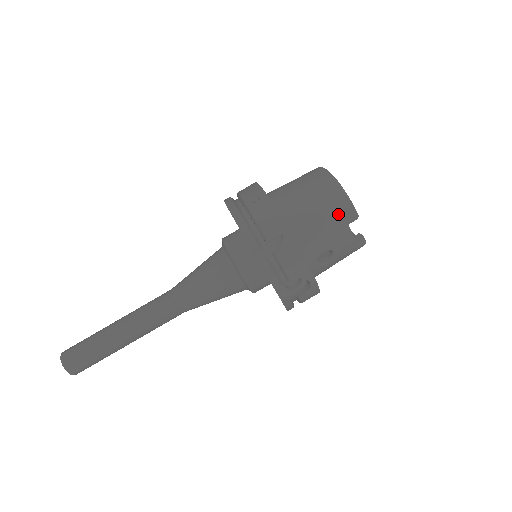
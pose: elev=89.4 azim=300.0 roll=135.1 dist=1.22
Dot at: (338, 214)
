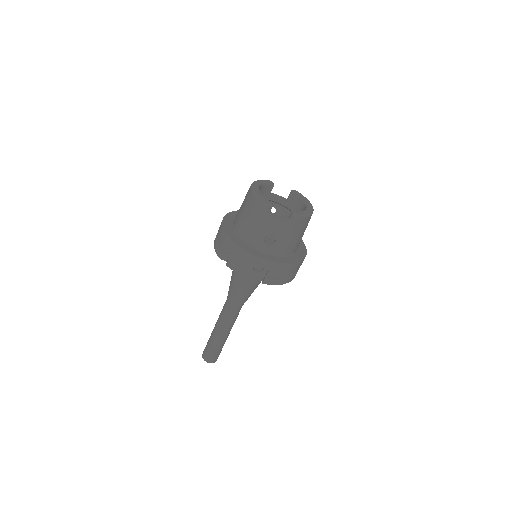
Dot at: (256, 211)
